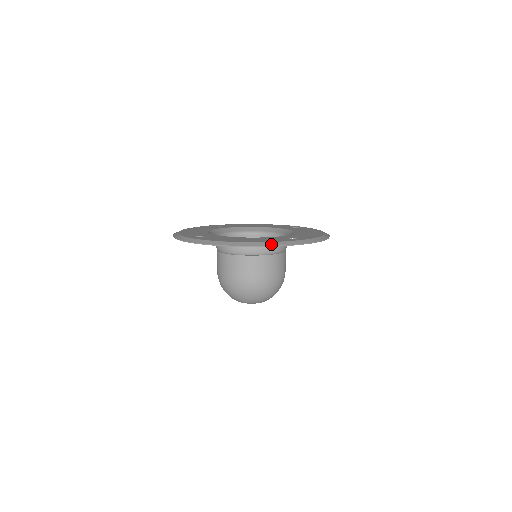
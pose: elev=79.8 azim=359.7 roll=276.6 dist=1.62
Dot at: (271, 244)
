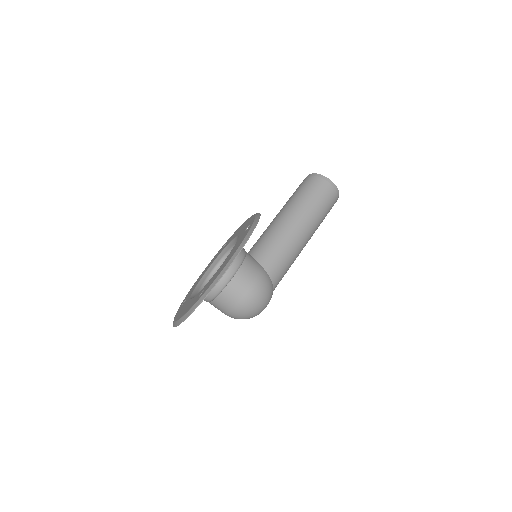
Dot at: (182, 319)
